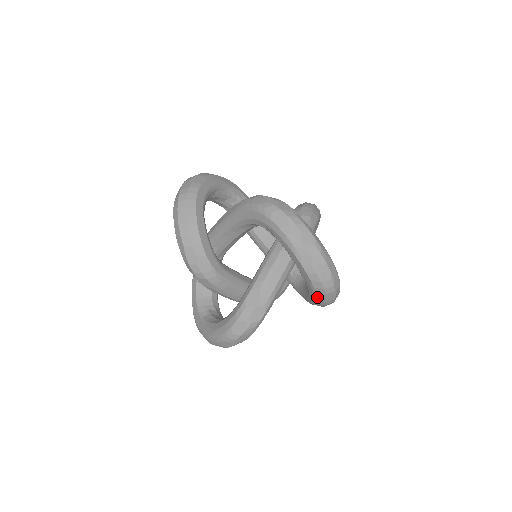
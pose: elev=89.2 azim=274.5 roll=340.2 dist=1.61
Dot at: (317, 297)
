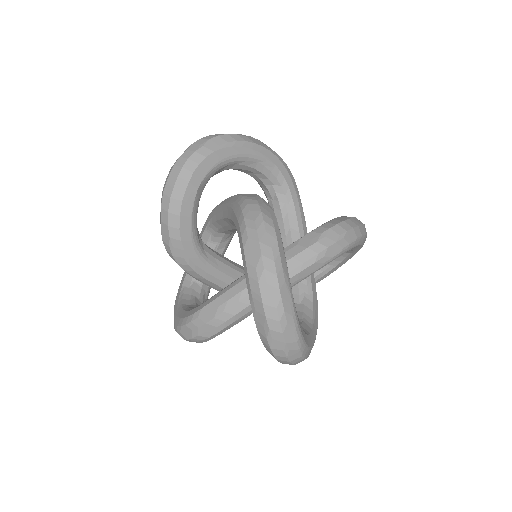
Dot at: occluded
